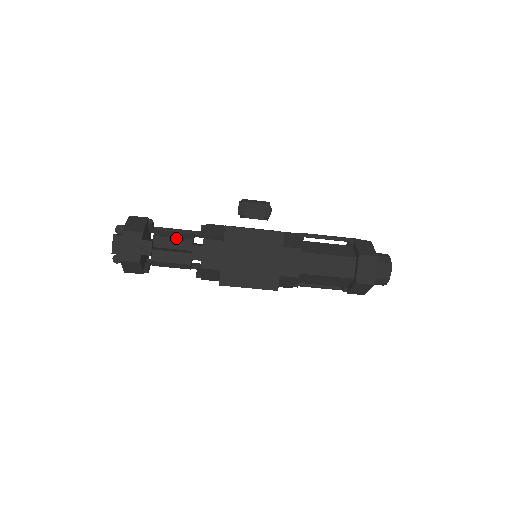
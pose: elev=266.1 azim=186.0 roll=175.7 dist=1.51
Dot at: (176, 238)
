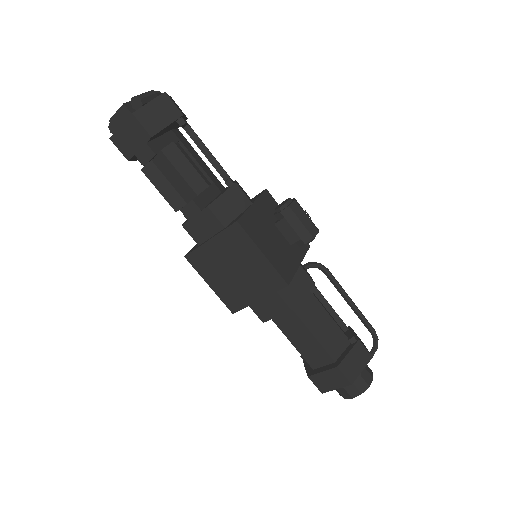
Dot at: (182, 176)
